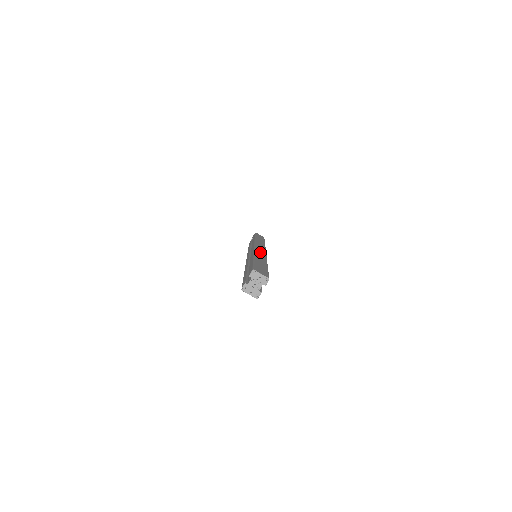
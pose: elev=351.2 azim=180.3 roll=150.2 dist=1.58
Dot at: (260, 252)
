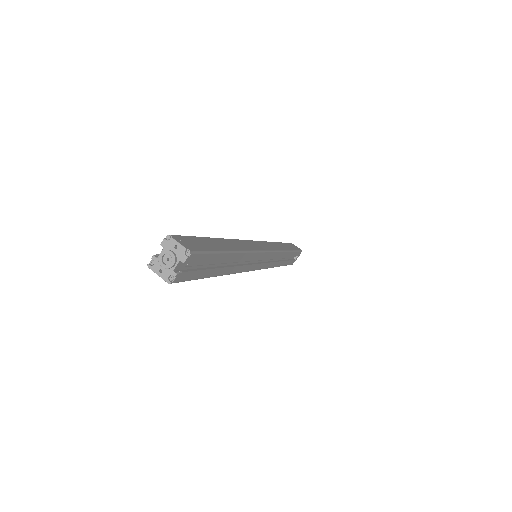
Dot at: (250, 244)
